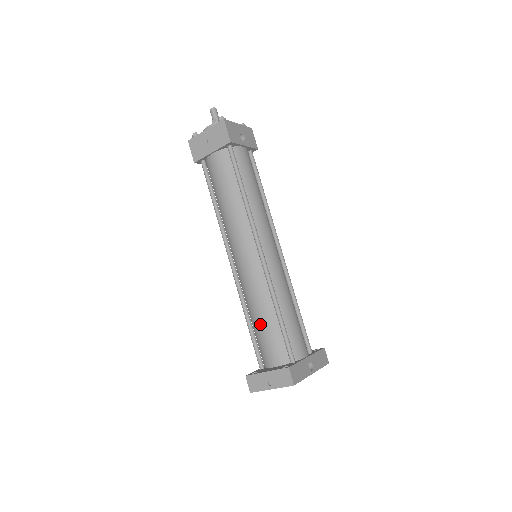
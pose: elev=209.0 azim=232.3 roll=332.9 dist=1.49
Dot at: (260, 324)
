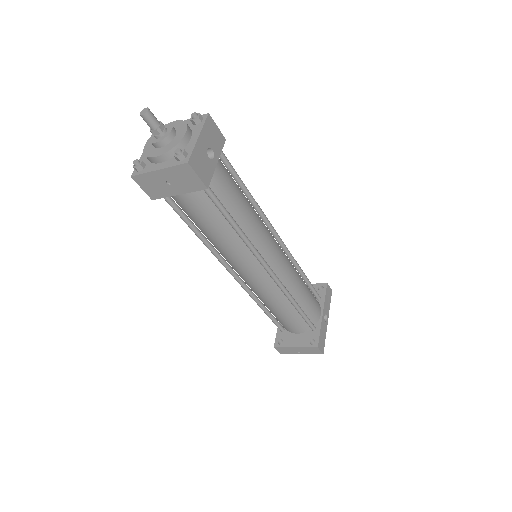
Dot at: (279, 314)
